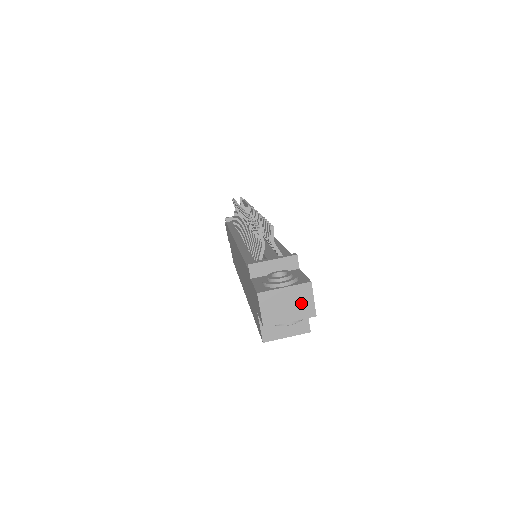
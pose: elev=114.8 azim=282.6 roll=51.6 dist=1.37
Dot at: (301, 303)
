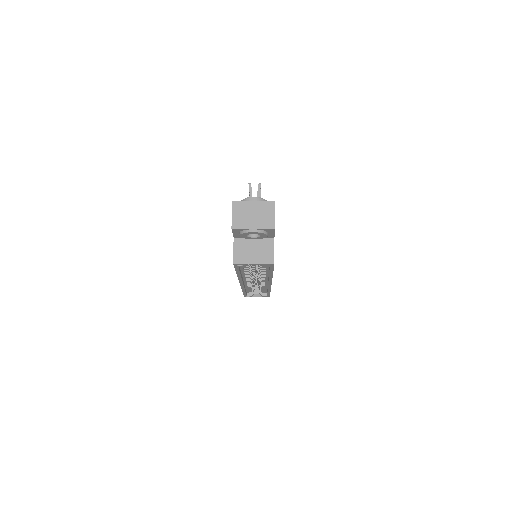
Dot at: (265, 216)
